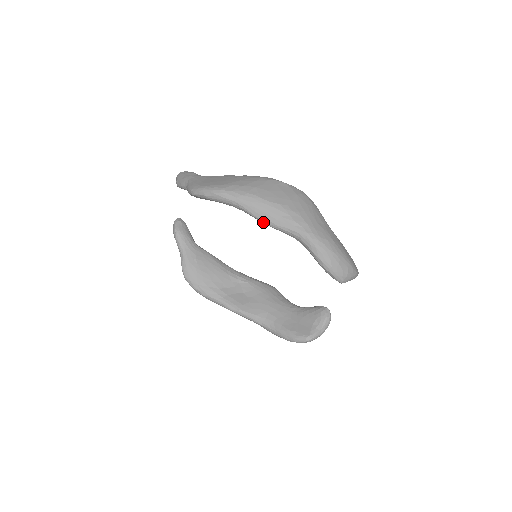
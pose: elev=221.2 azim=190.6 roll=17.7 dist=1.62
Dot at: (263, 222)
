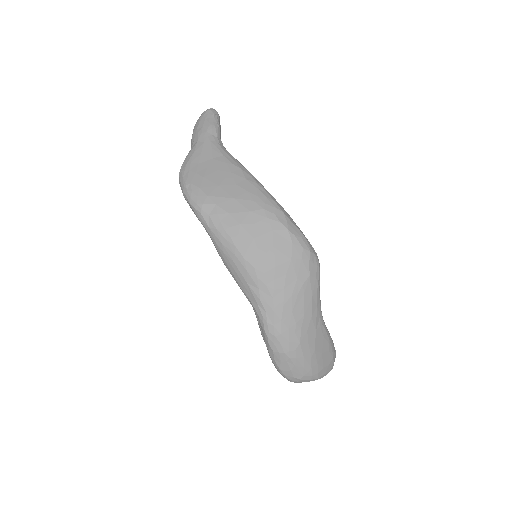
Dot at: occluded
